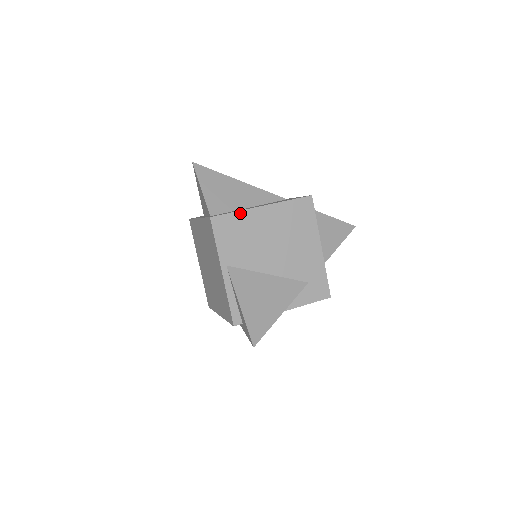
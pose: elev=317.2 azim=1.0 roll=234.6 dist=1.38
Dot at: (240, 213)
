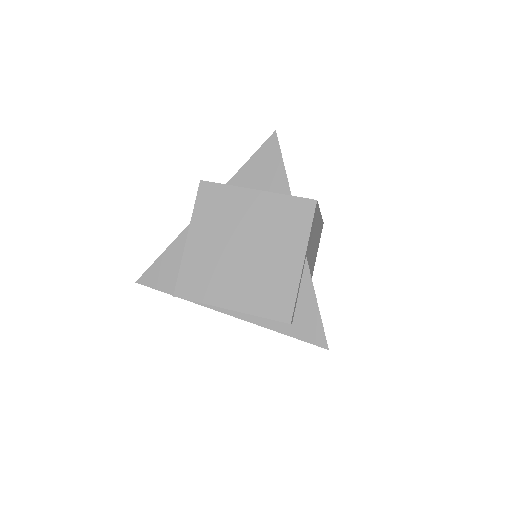
Dot at: (319, 210)
